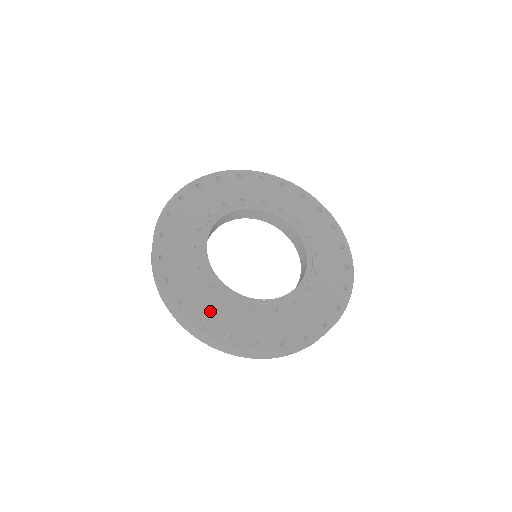
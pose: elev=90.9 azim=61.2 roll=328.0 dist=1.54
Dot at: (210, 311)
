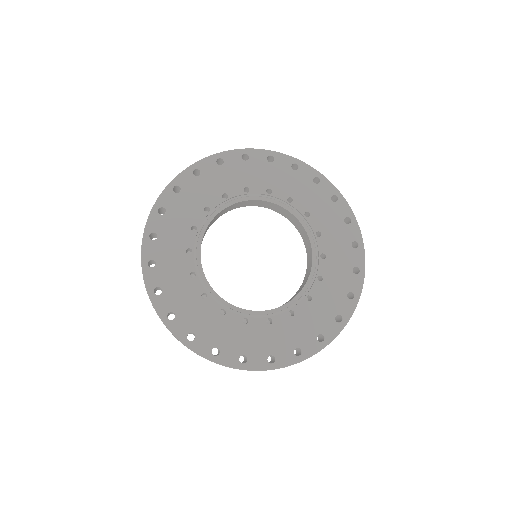
Dot at: (291, 340)
